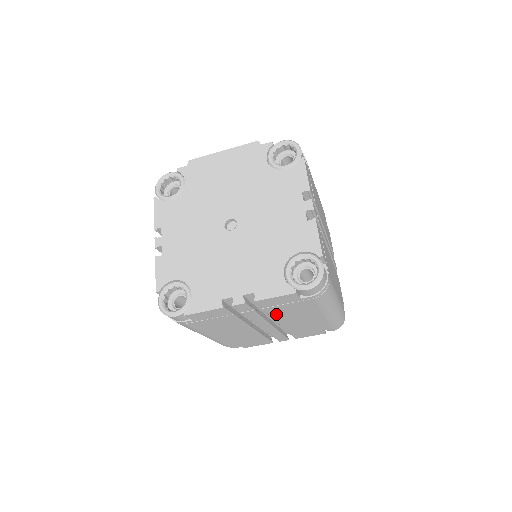
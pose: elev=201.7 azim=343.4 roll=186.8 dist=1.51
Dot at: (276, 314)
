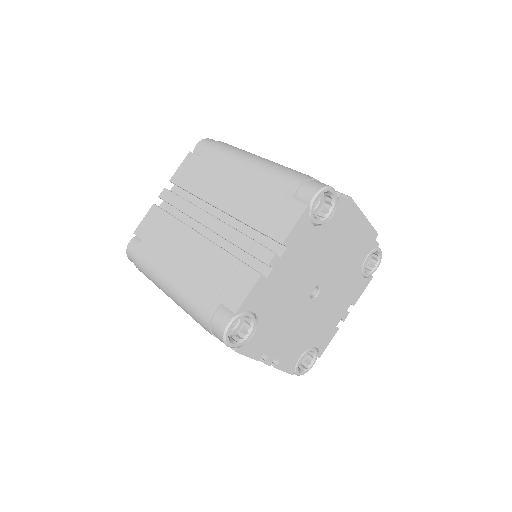
Dot at: occluded
